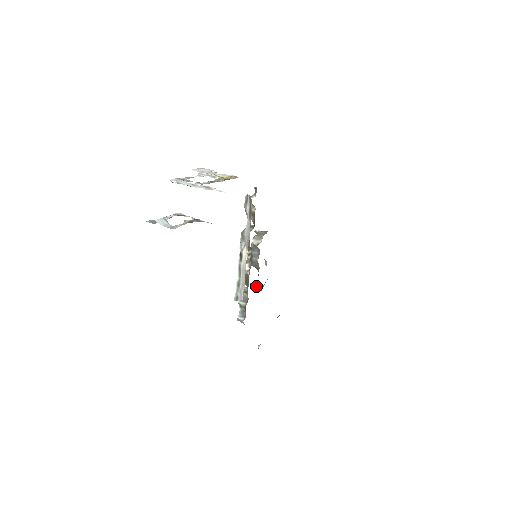
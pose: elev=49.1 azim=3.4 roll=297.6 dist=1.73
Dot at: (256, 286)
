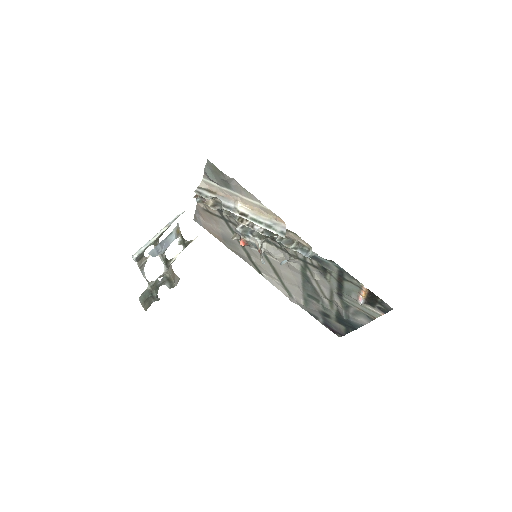
Dot at: (285, 261)
